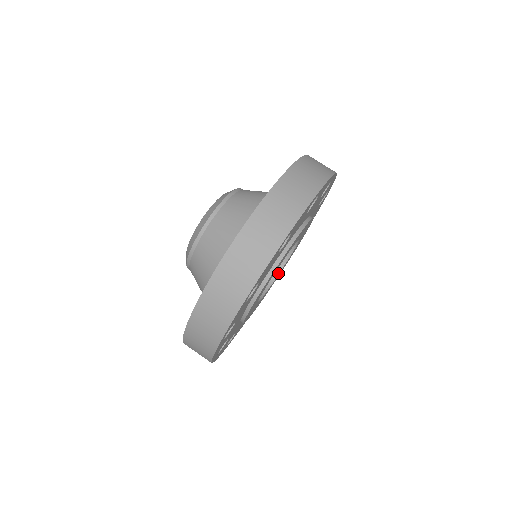
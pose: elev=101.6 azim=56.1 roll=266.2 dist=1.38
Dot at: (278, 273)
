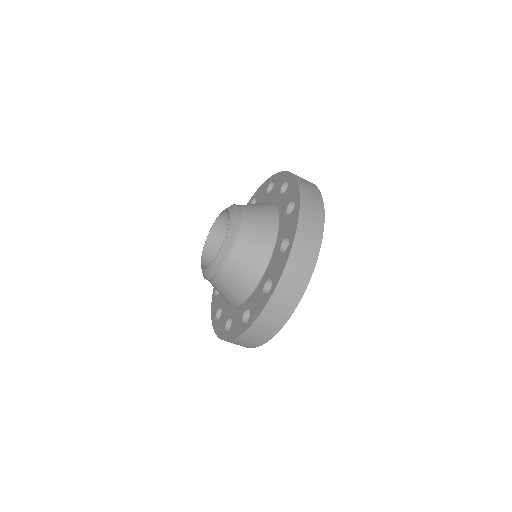
Dot at: occluded
